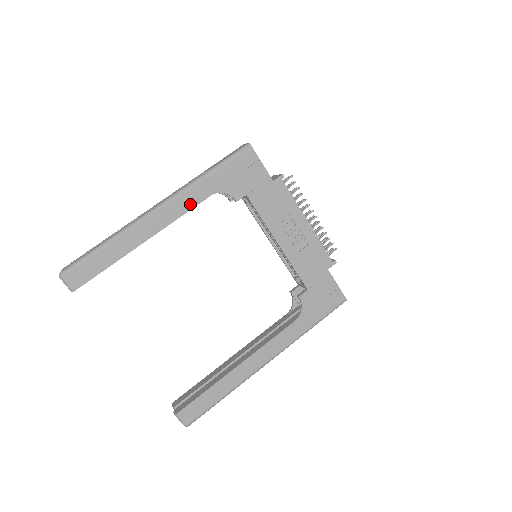
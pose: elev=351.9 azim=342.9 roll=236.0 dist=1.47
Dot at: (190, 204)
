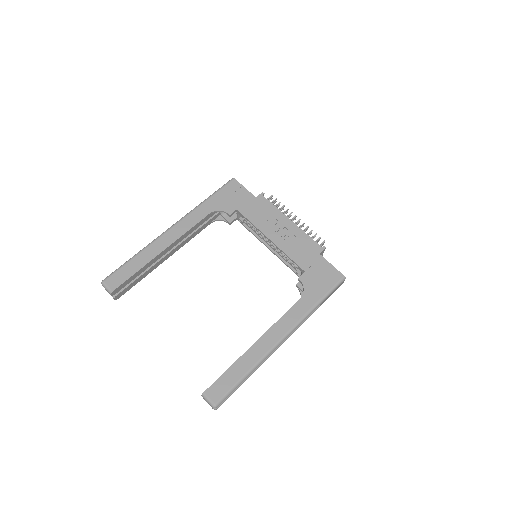
Dot at: (194, 221)
